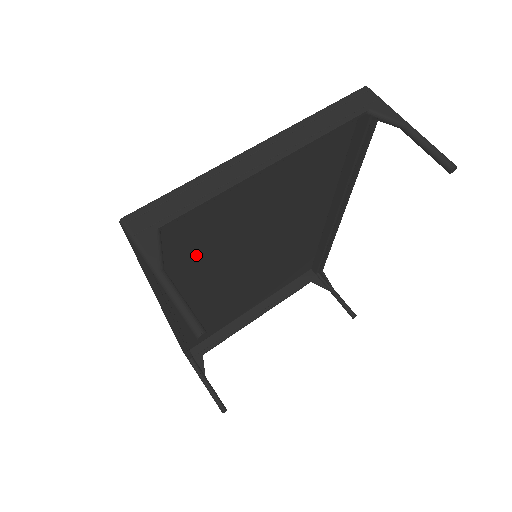
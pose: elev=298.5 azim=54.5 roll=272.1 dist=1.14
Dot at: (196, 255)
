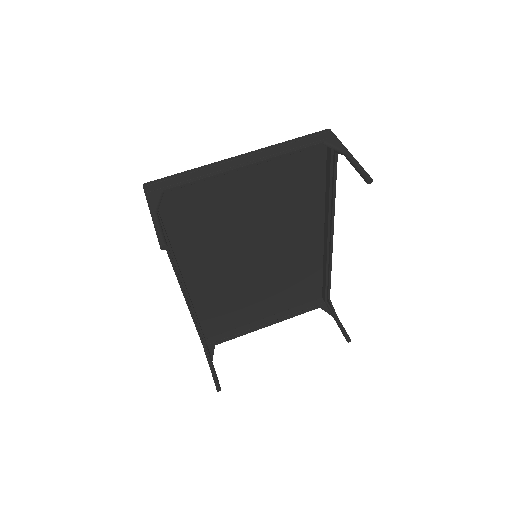
Dot at: (201, 234)
